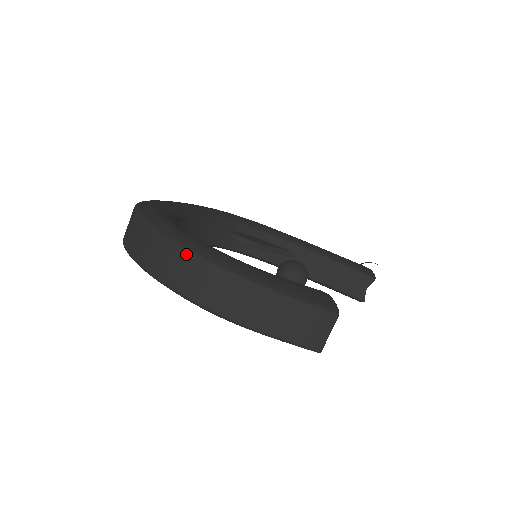
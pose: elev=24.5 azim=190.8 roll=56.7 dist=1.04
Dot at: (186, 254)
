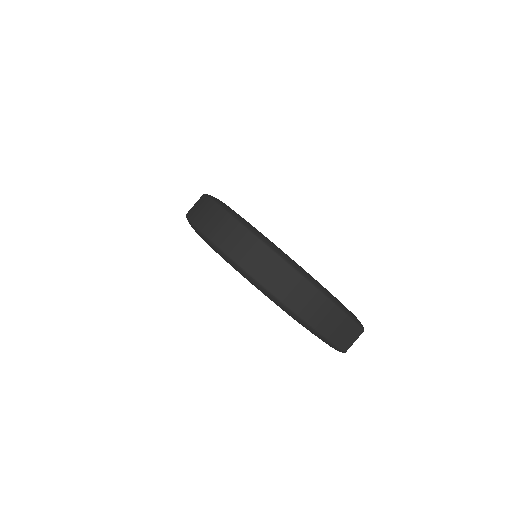
Dot at: (296, 274)
